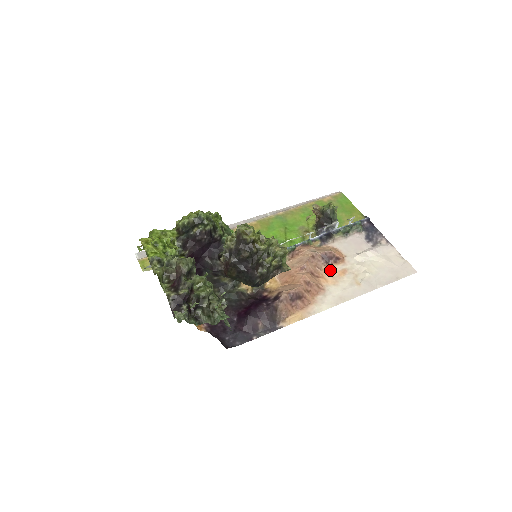
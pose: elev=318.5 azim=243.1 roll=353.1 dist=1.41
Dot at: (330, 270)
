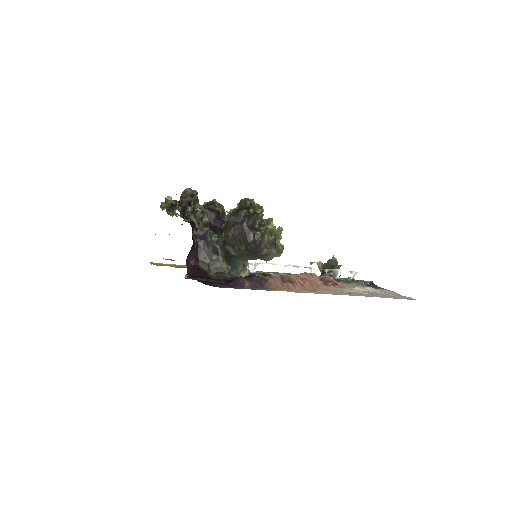
Dot at: (327, 287)
